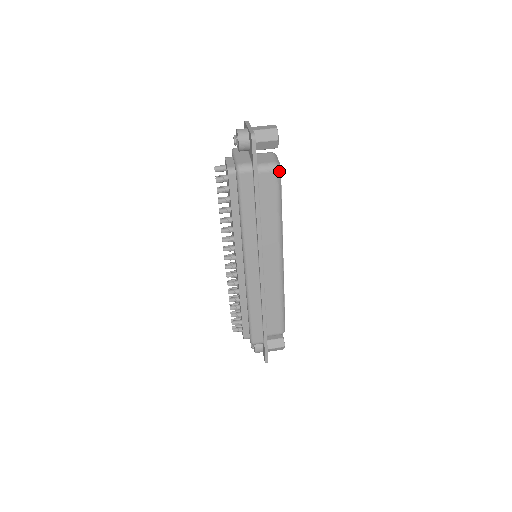
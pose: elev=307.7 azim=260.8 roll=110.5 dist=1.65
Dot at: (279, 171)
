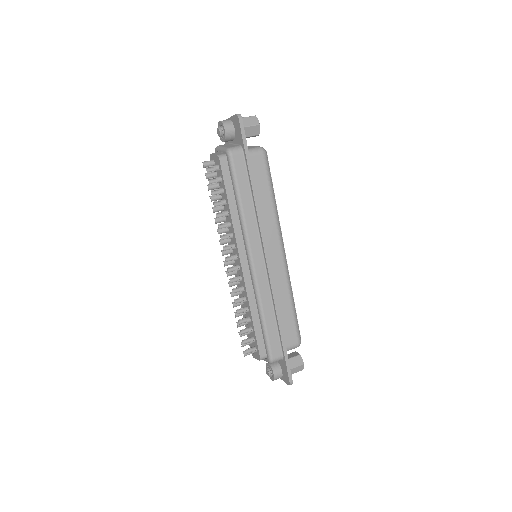
Dot at: (266, 154)
